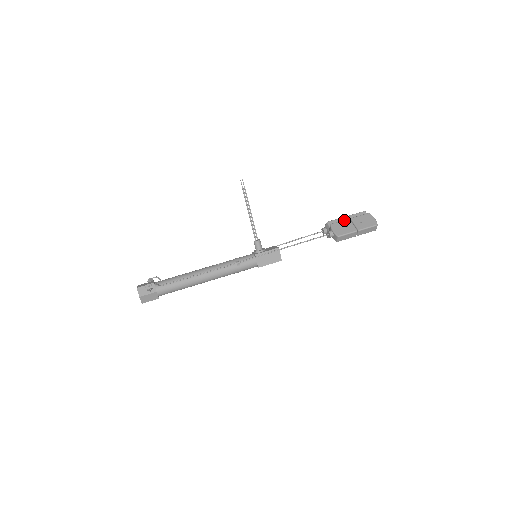
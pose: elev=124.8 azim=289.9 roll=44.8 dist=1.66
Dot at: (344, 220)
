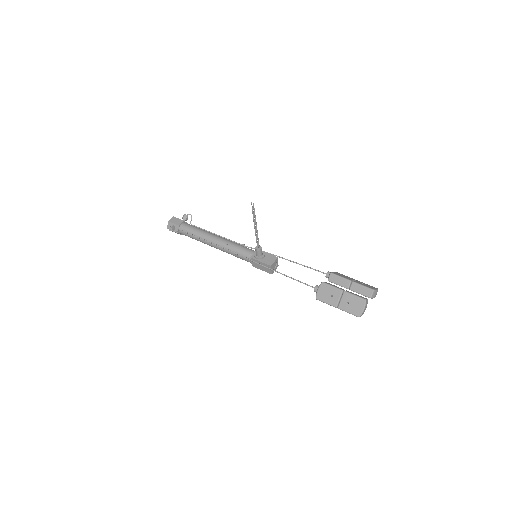
Dot at: (336, 288)
